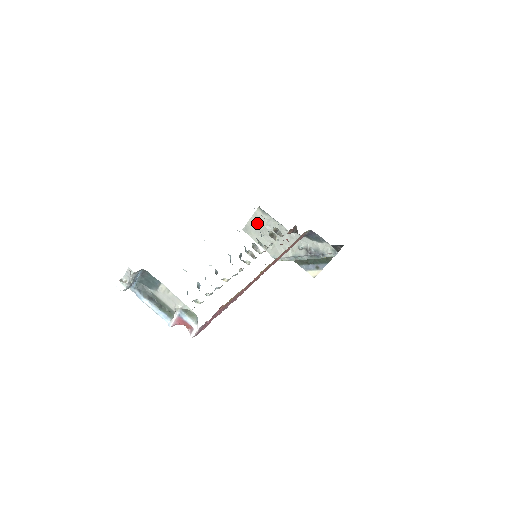
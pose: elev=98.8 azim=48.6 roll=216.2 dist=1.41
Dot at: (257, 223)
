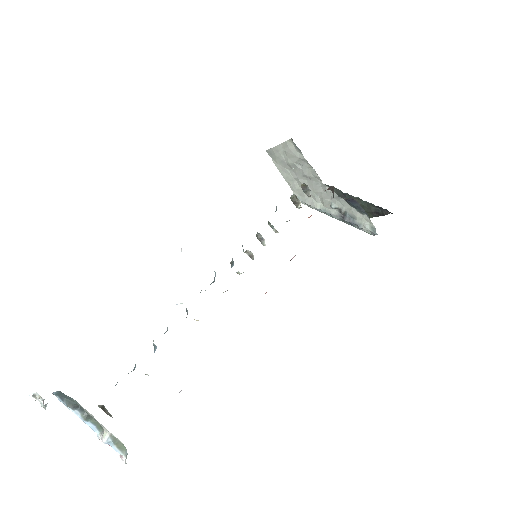
Dot at: (285, 154)
